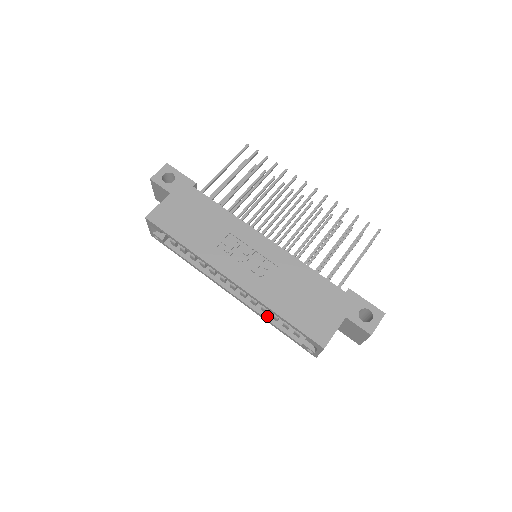
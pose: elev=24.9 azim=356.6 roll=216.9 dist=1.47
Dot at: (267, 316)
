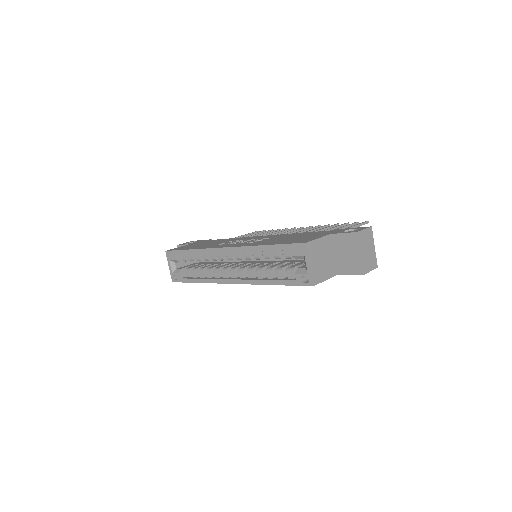
Dot at: (263, 279)
